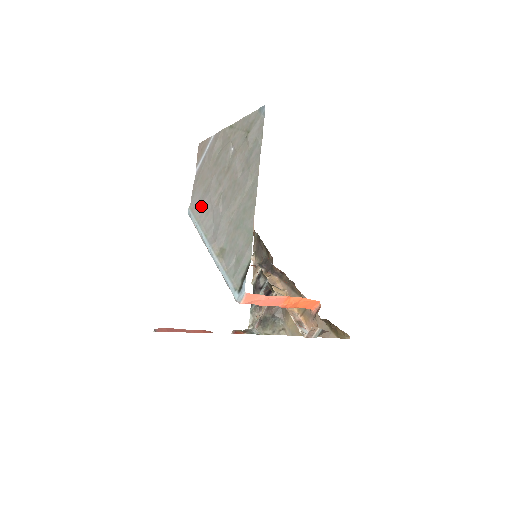
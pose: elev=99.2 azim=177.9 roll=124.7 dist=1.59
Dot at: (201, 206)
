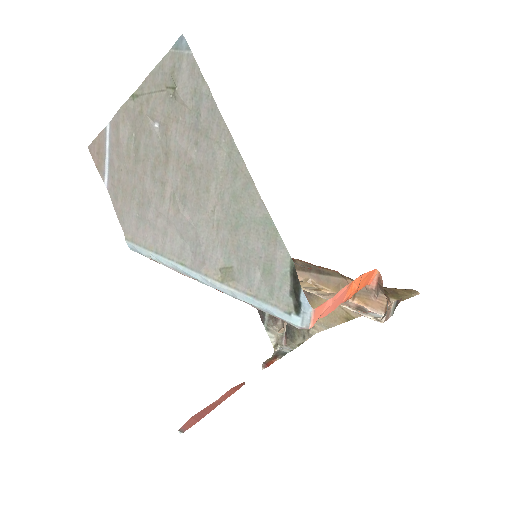
Dot at: (147, 228)
